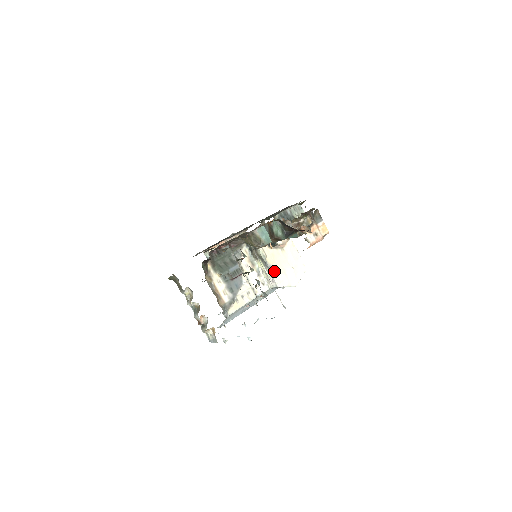
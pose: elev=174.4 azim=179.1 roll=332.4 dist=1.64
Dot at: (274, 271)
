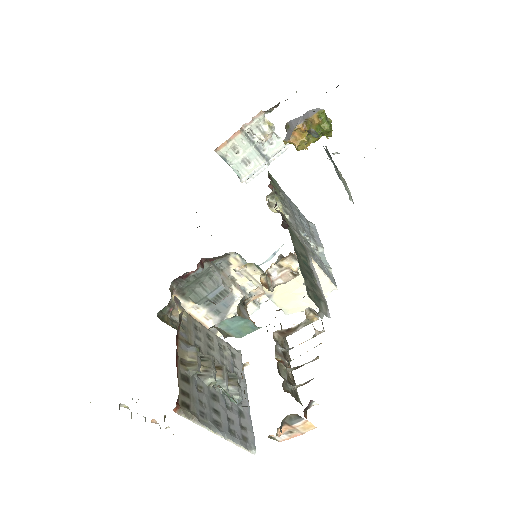
Dot at: (277, 300)
